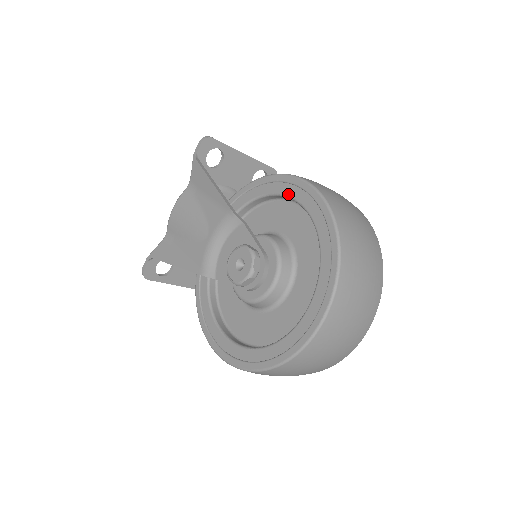
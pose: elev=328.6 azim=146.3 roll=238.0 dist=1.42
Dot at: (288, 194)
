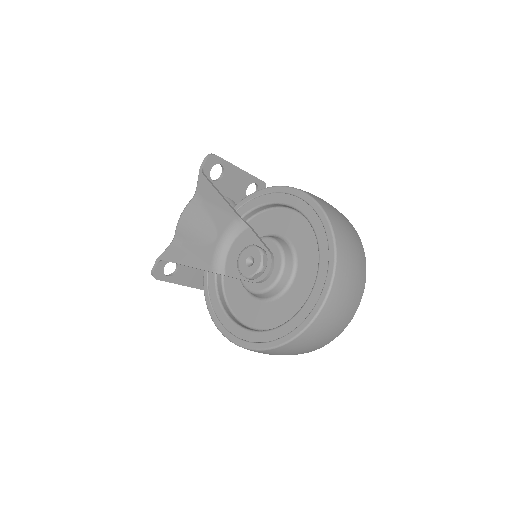
Dot at: (288, 203)
